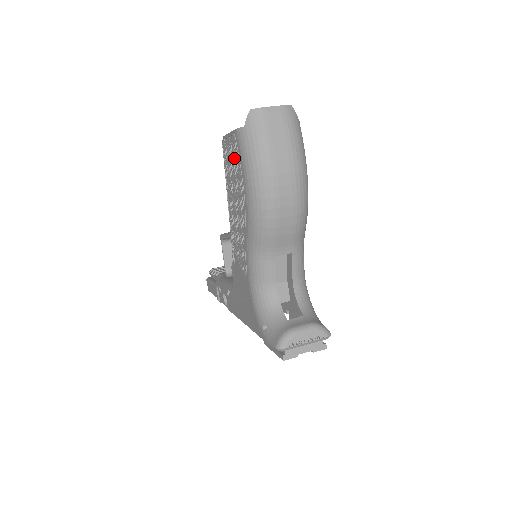
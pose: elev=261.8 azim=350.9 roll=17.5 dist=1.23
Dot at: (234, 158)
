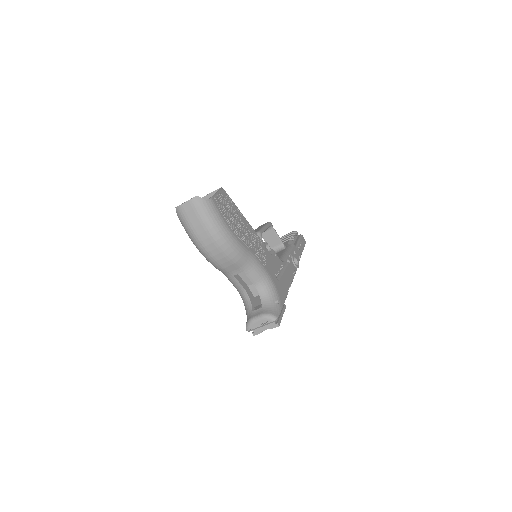
Dot at: occluded
